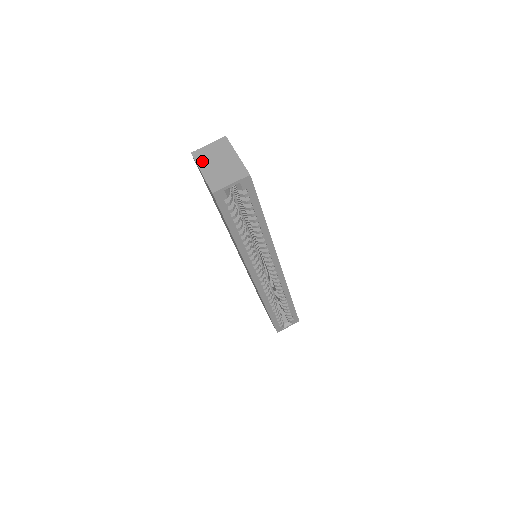
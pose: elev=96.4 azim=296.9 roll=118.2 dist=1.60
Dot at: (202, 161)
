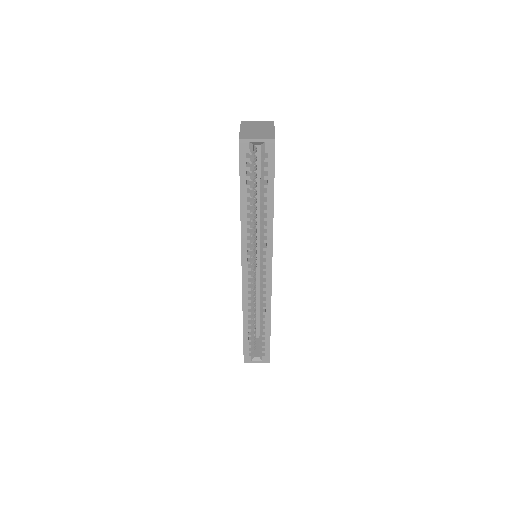
Dot at: (246, 125)
